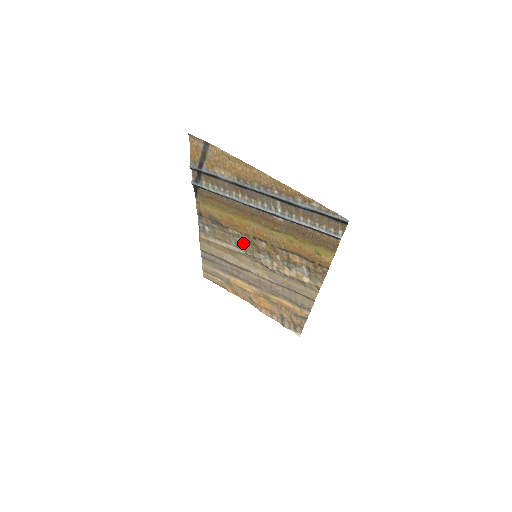
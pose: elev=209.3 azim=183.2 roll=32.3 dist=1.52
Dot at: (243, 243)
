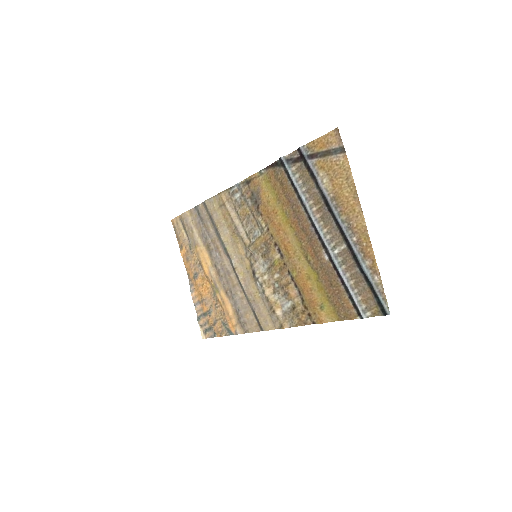
Dot at: (258, 237)
